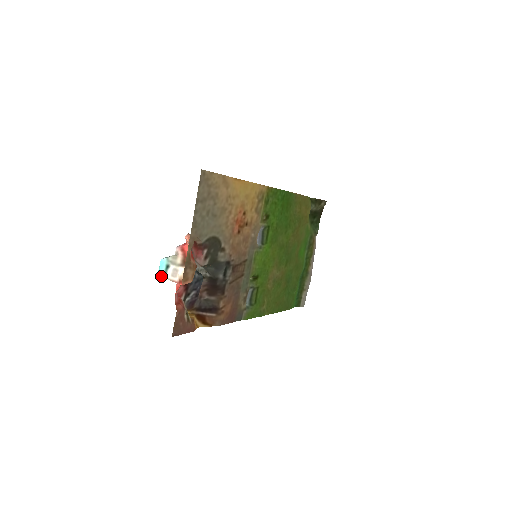
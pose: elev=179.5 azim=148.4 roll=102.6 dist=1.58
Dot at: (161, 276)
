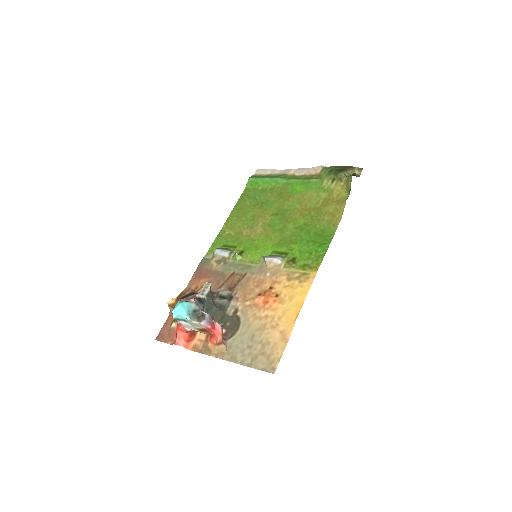
Dot at: occluded
